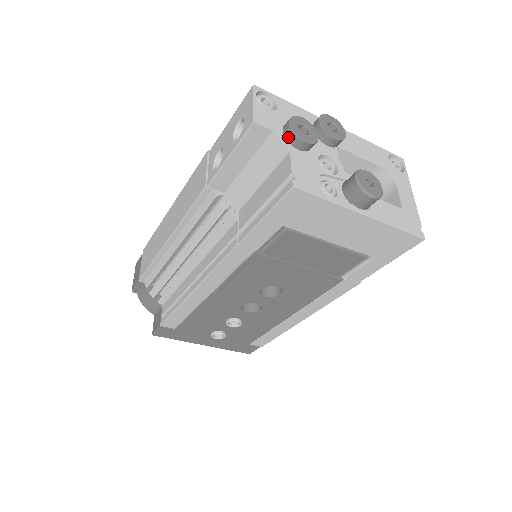
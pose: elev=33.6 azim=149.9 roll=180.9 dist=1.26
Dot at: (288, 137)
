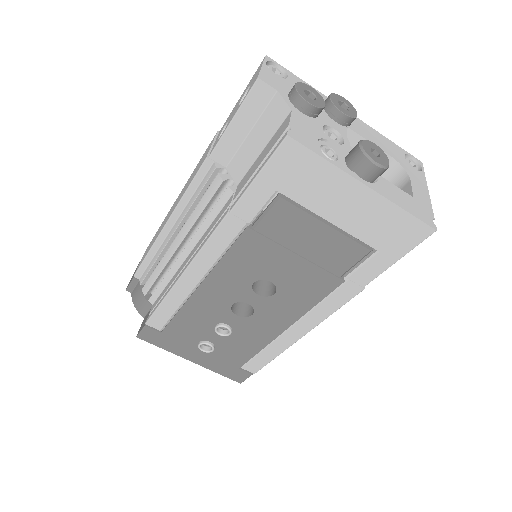
Dot at: (292, 98)
